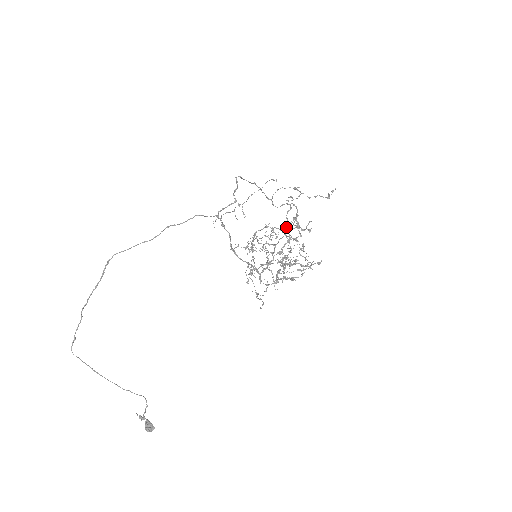
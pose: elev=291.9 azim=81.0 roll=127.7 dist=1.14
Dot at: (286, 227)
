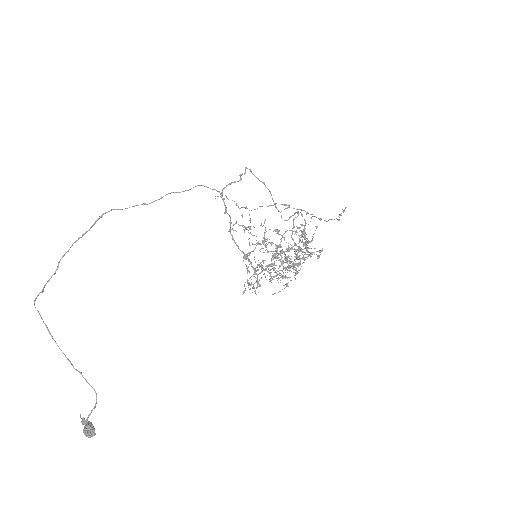
Dot at: (292, 234)
